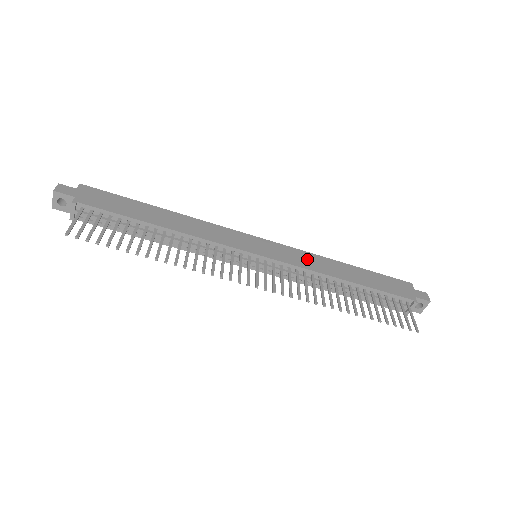
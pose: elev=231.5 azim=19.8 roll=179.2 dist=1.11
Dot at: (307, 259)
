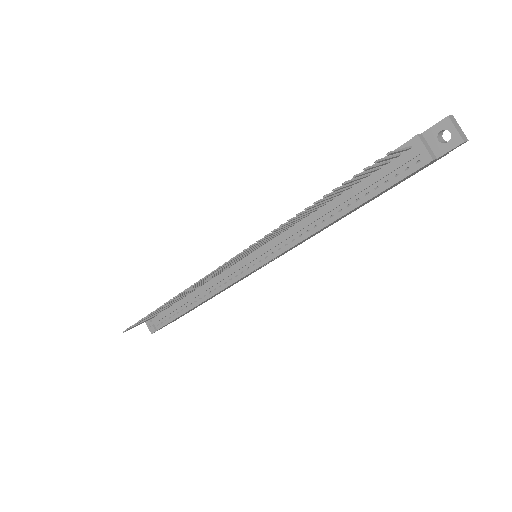
Dot at: occluded
